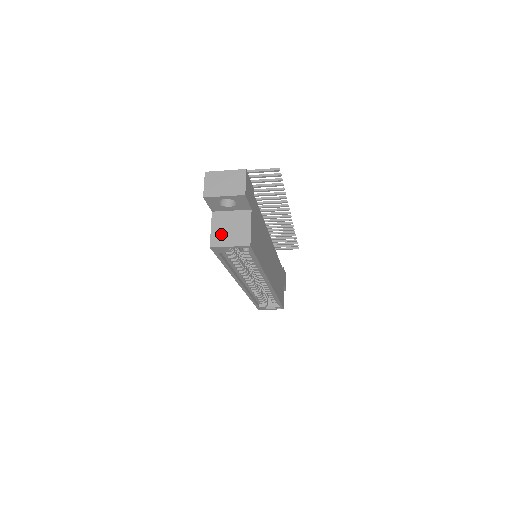
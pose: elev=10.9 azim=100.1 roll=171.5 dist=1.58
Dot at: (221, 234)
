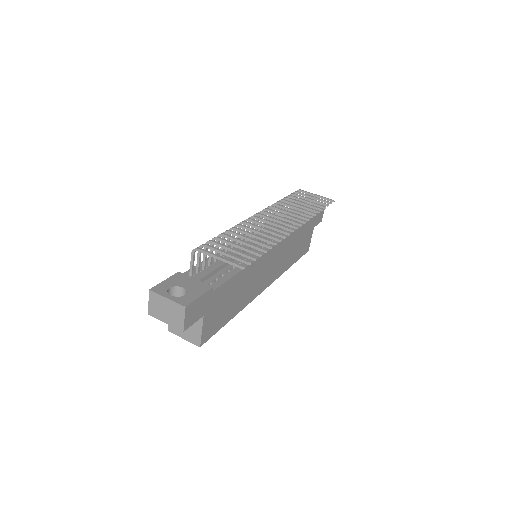
Dot at: occluded
